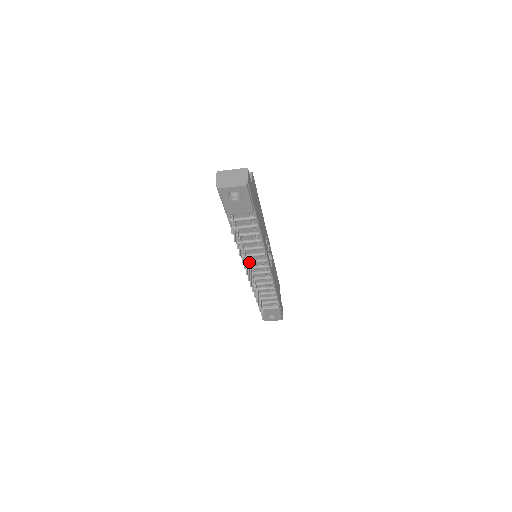
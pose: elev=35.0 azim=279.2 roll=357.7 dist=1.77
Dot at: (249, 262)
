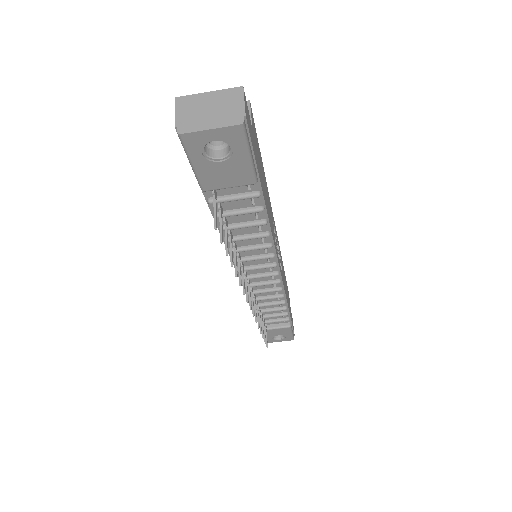
Dot at: (246, 269)
